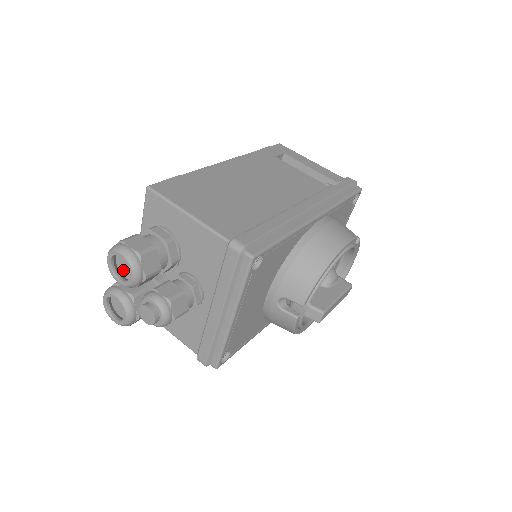
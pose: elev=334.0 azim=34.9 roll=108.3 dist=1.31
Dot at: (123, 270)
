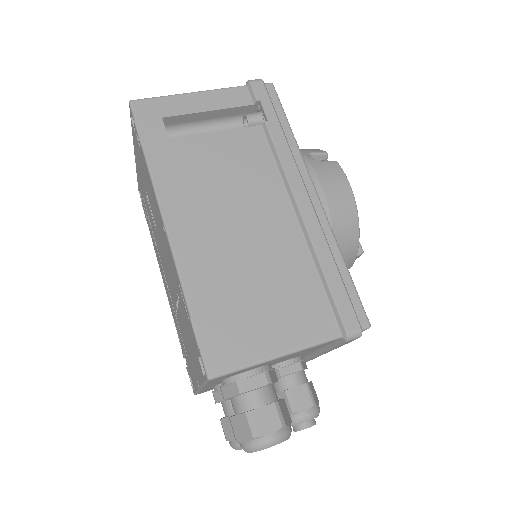
Dot at: occluded
